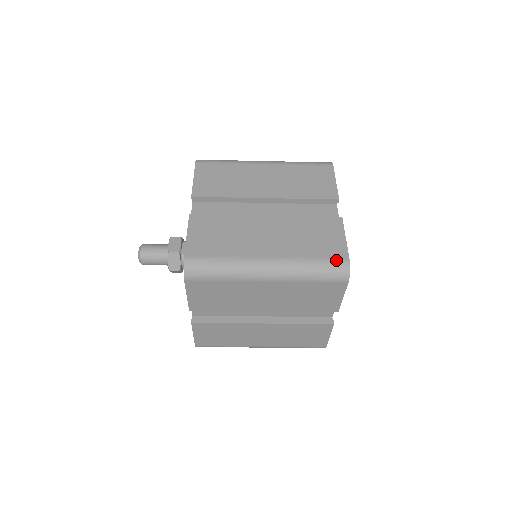
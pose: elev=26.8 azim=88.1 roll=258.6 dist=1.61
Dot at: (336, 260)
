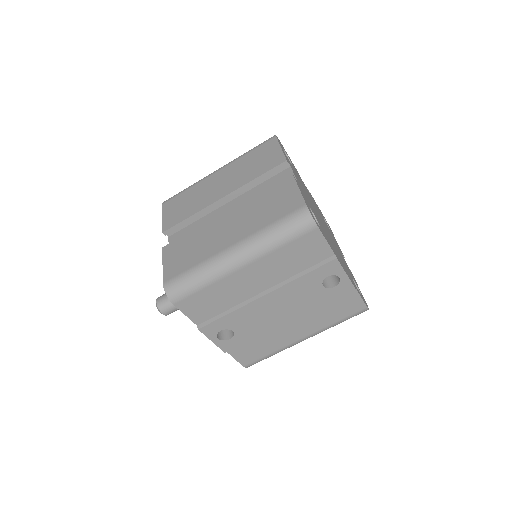
Dot at: occluded
